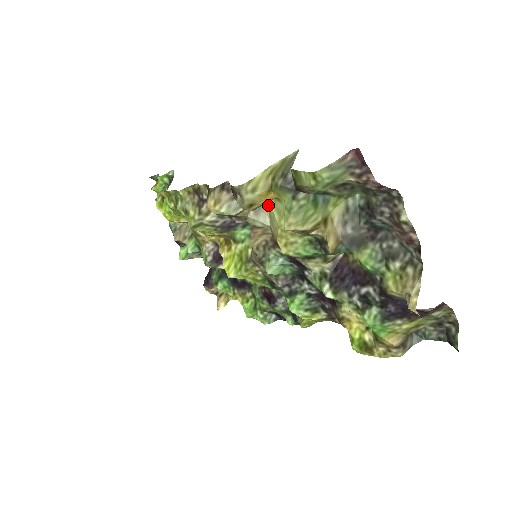
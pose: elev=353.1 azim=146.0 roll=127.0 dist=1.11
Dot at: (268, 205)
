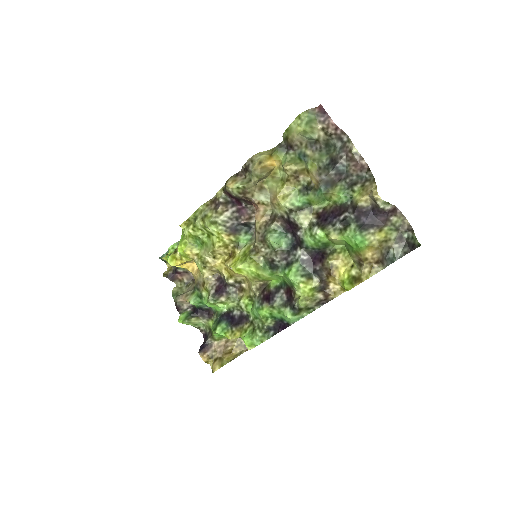
Dot at: (267, 185)
